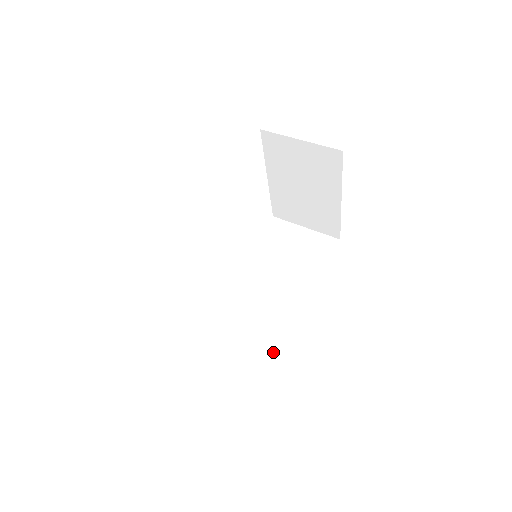
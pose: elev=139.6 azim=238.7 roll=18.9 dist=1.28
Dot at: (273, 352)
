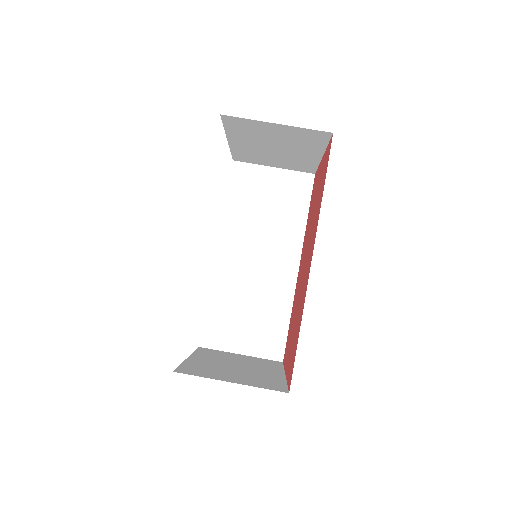
Dot at: (289, 321)
